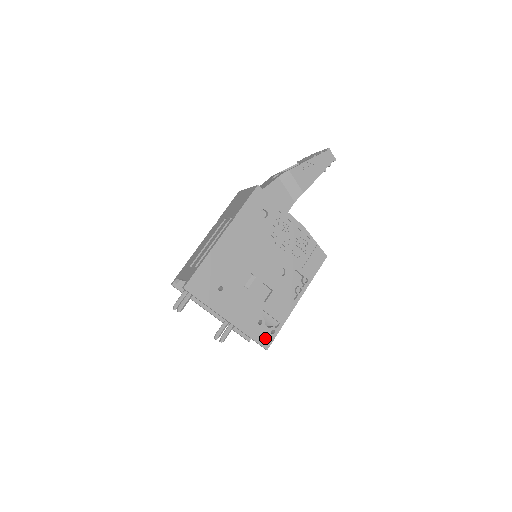
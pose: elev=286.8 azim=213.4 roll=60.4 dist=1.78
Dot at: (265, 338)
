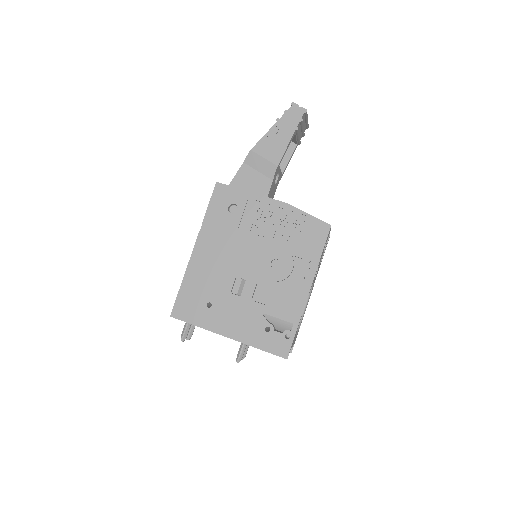
Dot at: (280, 346)
